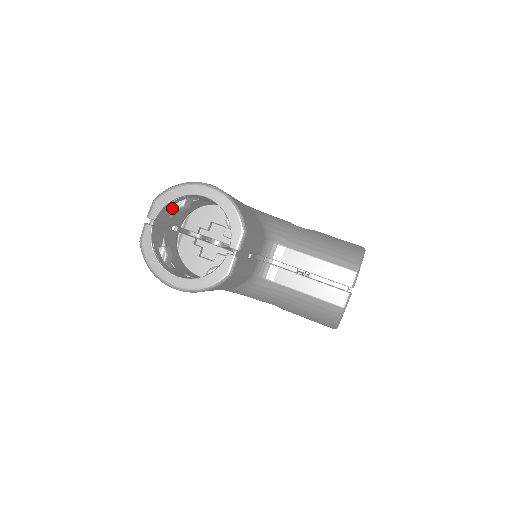
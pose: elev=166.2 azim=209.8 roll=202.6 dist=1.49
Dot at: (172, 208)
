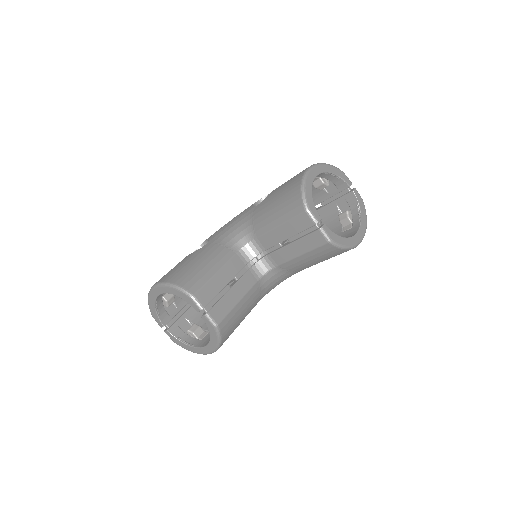
Dot at: occluded
